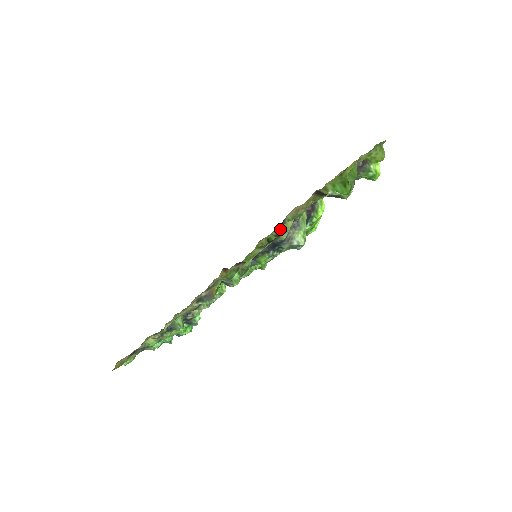
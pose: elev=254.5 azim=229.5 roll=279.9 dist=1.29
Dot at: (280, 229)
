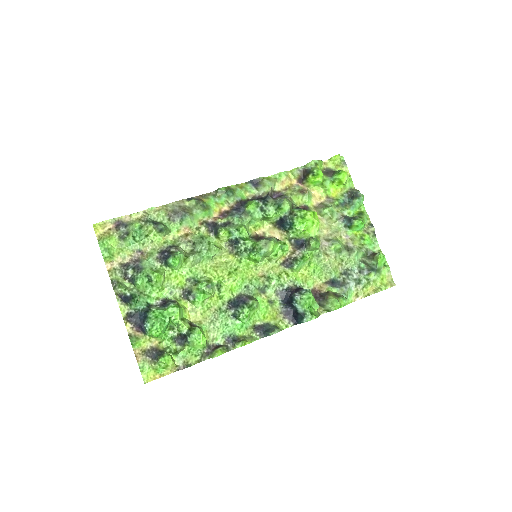
Dot at: (278, 227)
